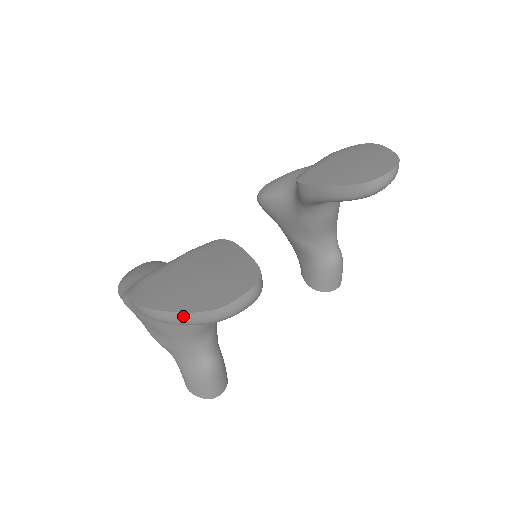
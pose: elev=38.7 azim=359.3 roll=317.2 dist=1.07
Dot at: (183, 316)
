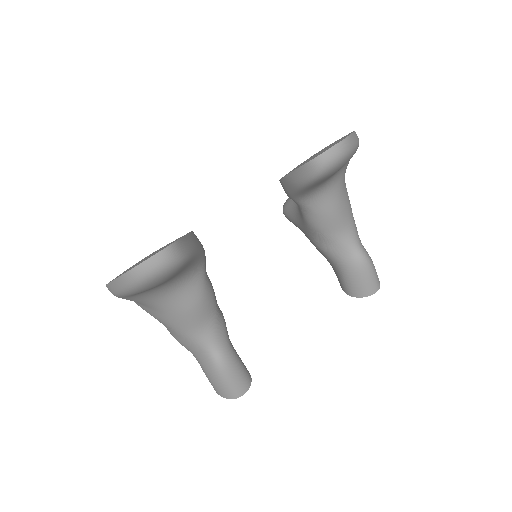
Dot at: (116, 283)
